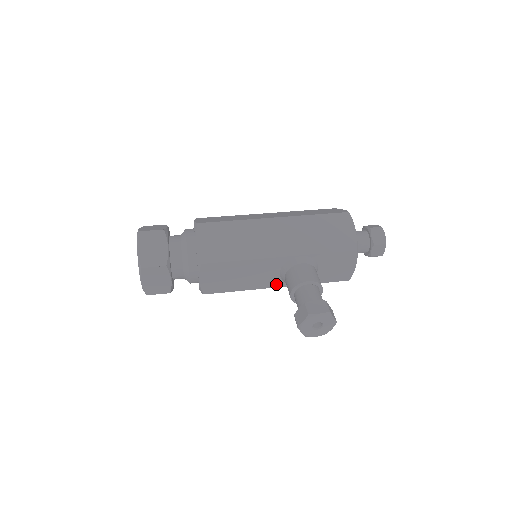
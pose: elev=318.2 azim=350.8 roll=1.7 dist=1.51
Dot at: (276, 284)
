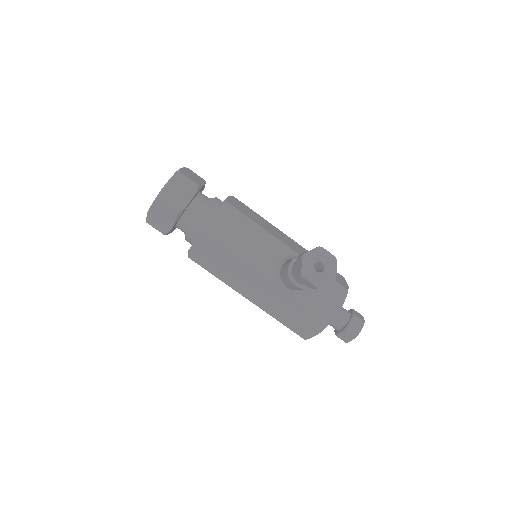
Dot at: (267, 275)
